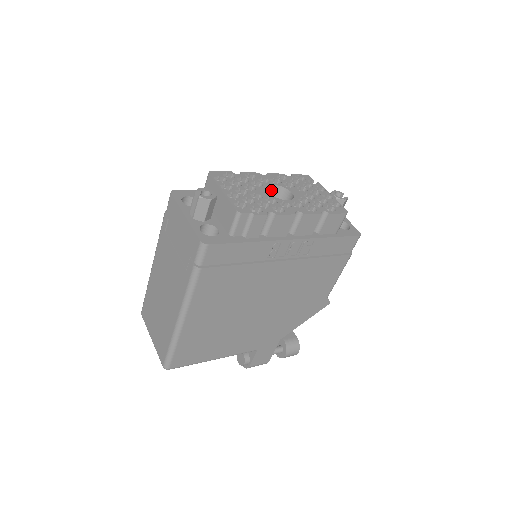
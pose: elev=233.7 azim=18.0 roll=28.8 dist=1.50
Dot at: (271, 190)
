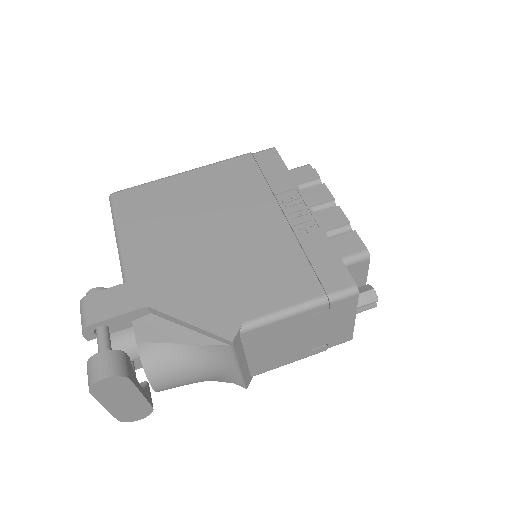
Dot at: occluded
